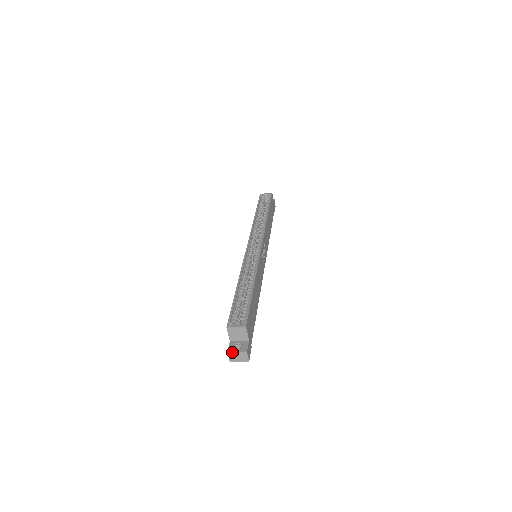
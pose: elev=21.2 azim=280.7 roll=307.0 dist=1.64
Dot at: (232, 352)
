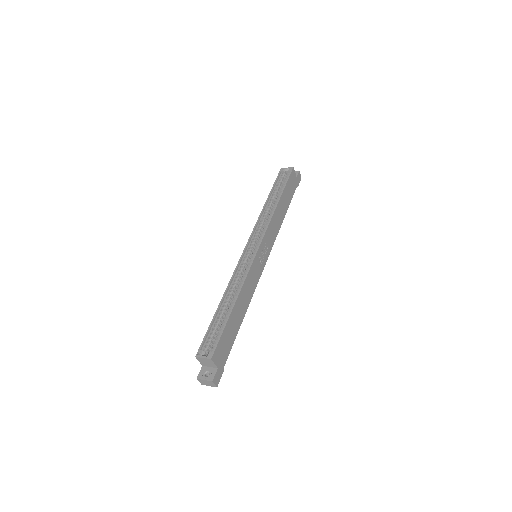
Dot at: (200, 379)
